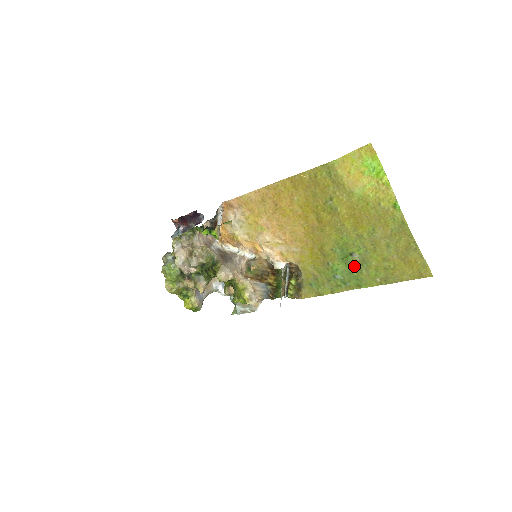
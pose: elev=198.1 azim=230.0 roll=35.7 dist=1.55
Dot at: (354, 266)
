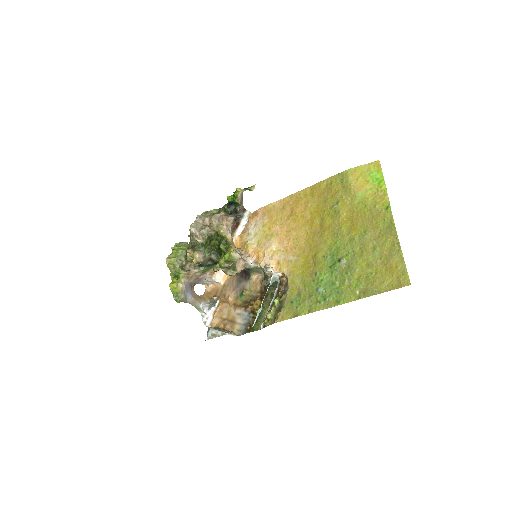
Dot at: (339, 275)
